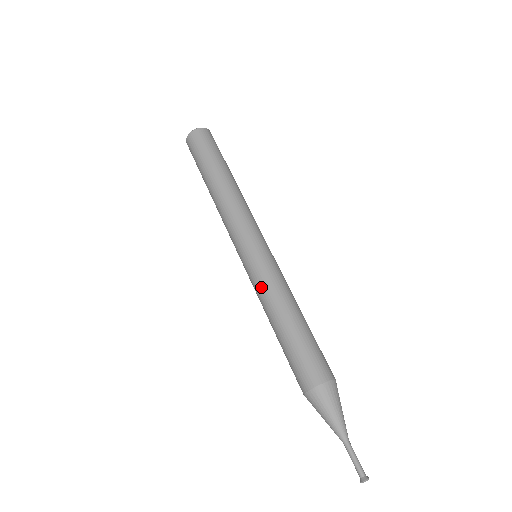
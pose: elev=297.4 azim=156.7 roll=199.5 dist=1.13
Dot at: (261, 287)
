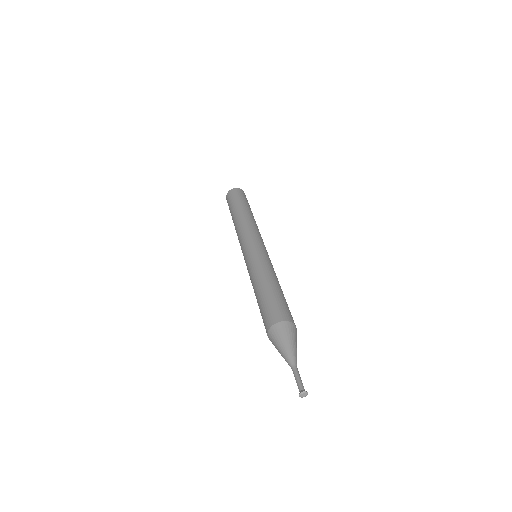
Dot at: (255, 265)
